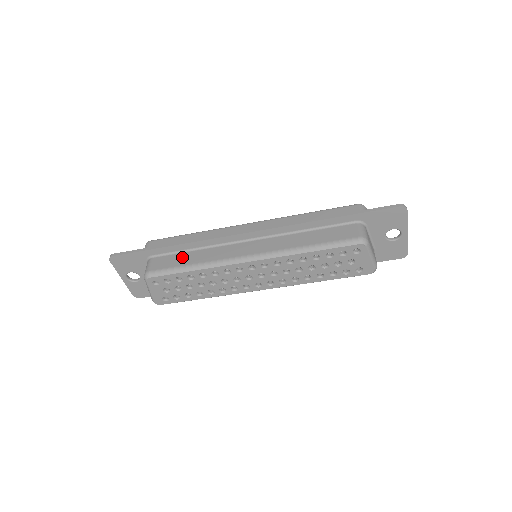
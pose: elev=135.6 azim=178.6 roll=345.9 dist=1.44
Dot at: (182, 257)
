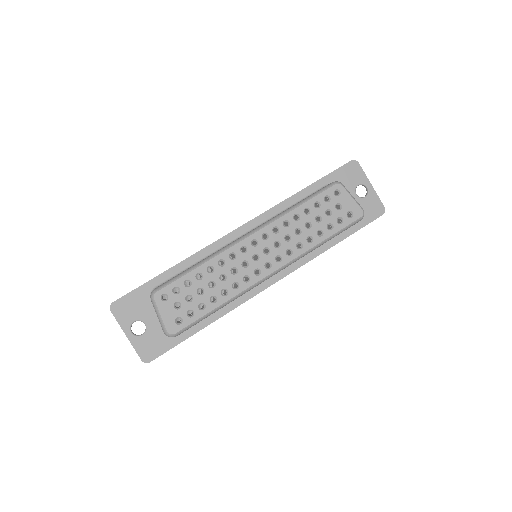
Dot at: occluded
